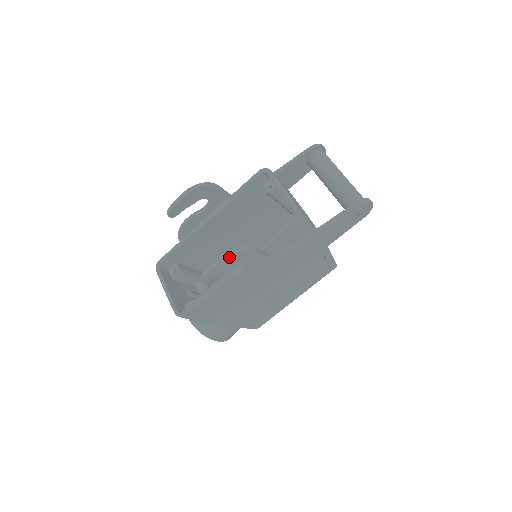
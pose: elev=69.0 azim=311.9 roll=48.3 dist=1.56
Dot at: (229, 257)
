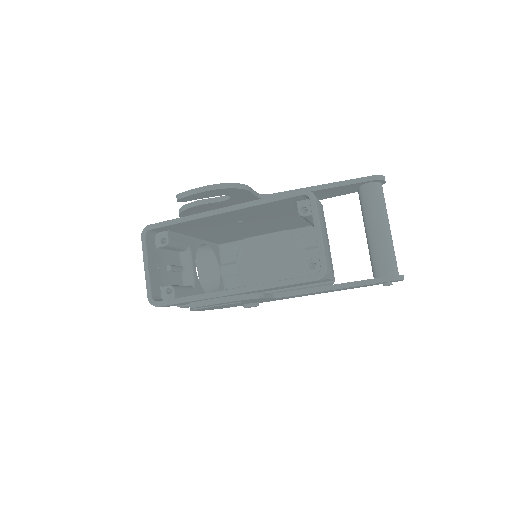
Dot at: (231, 301)
